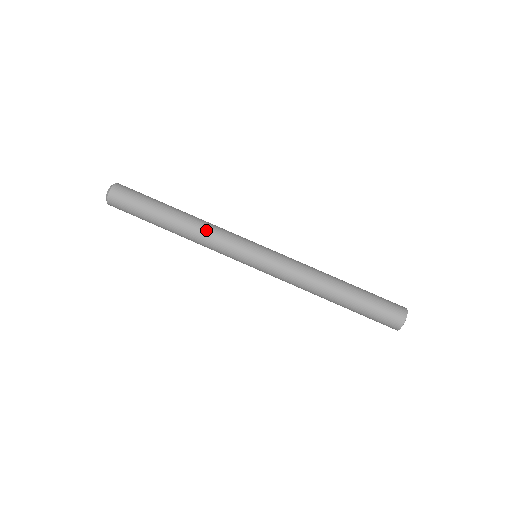
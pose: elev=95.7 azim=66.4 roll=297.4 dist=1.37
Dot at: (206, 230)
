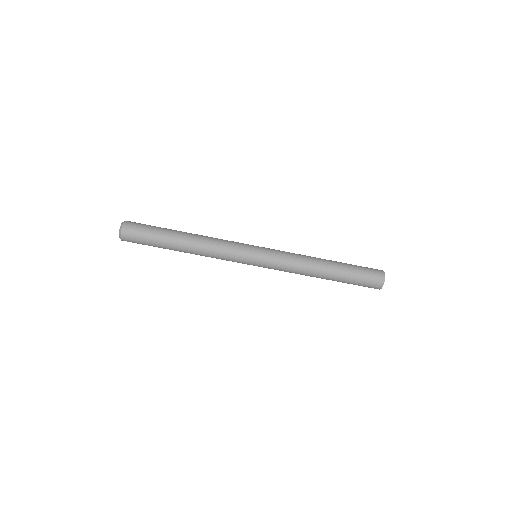
Dot at: (211, 243)
